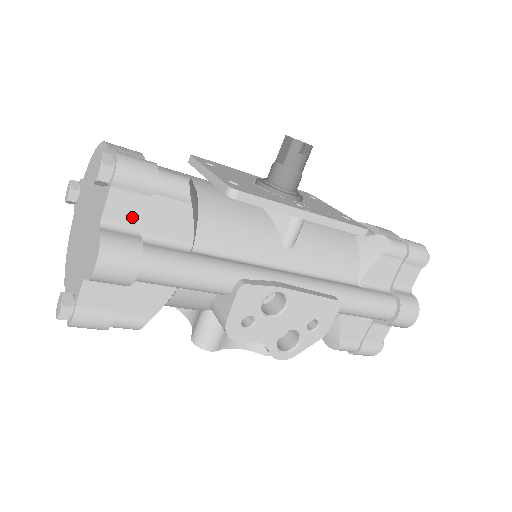
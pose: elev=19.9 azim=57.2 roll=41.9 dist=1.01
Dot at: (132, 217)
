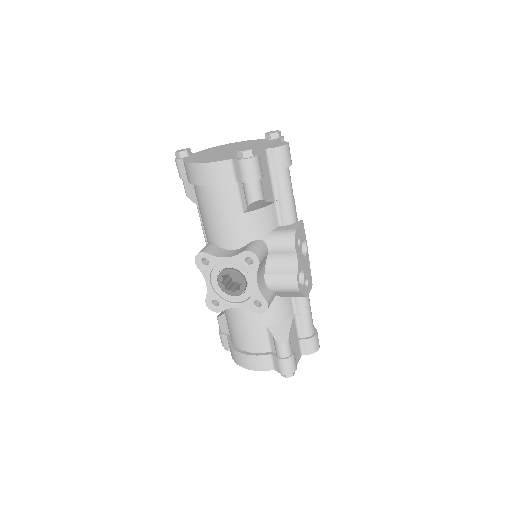
Dot at: occluded
